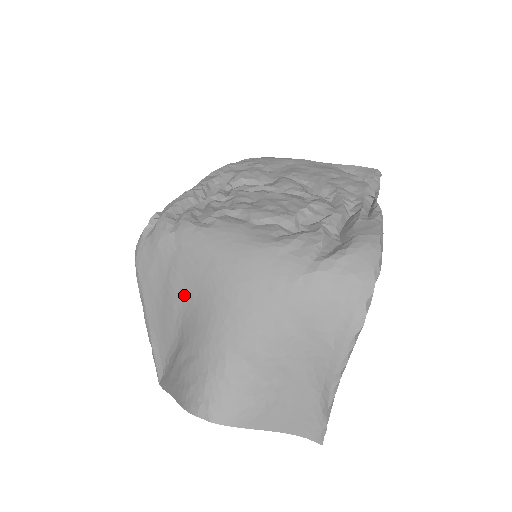
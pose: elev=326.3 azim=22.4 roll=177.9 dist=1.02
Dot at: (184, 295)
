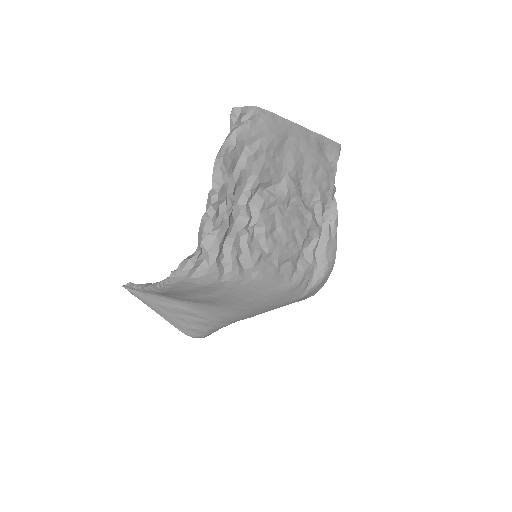
Dot at: (212, 303)
